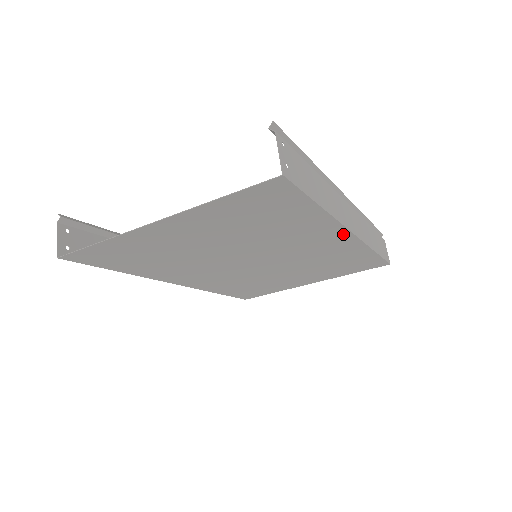
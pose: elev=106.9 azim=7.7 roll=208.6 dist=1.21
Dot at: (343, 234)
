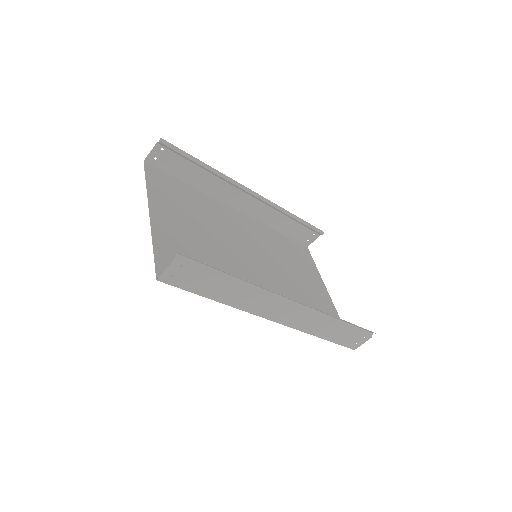
Dot at: occluded
